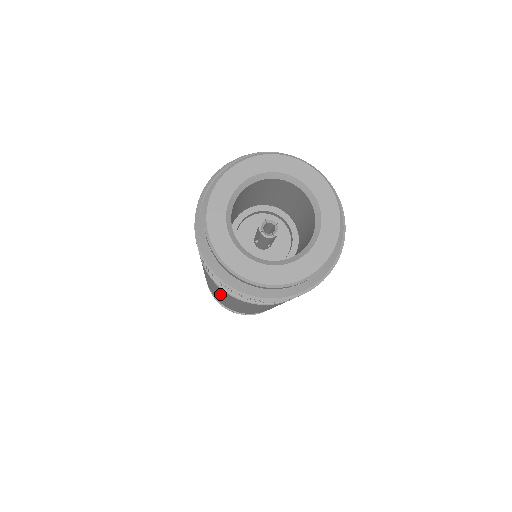
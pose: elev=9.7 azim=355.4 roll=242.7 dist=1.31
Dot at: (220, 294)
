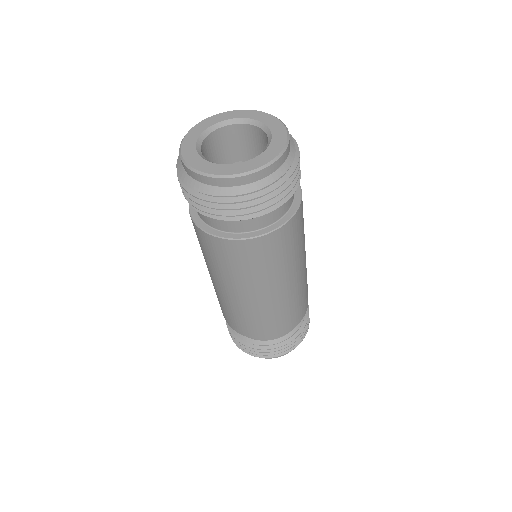
Dot at: occluded
